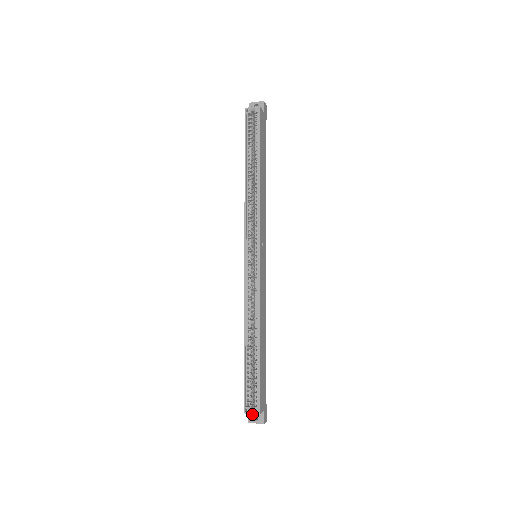
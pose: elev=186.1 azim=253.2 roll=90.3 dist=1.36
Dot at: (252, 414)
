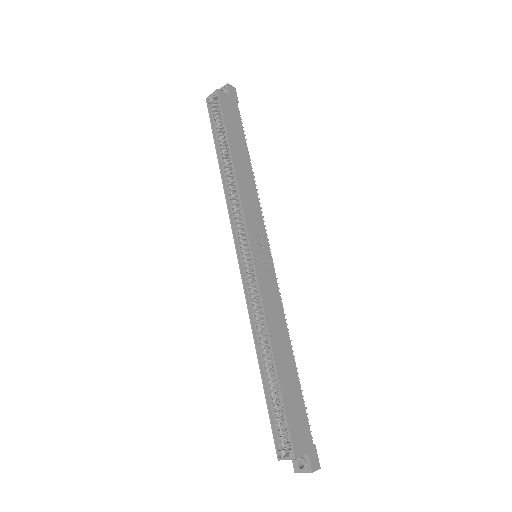
Dot at: (295, 460)
